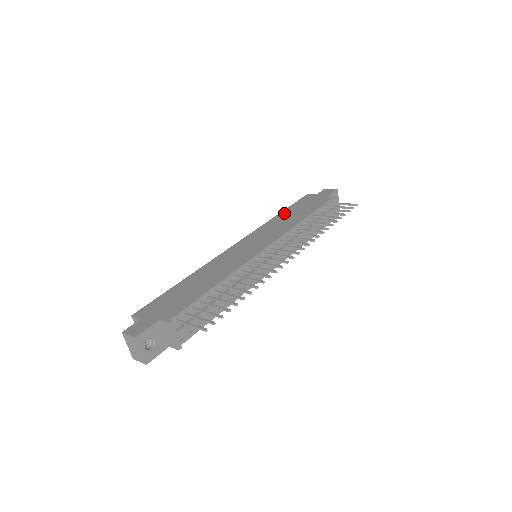
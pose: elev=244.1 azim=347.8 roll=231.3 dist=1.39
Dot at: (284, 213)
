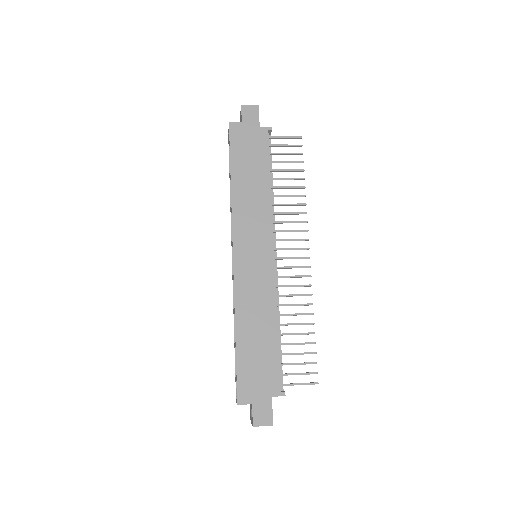
Dot at: (237, 177)
